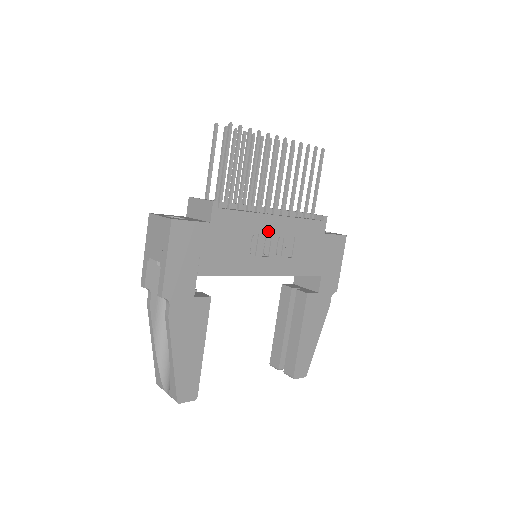
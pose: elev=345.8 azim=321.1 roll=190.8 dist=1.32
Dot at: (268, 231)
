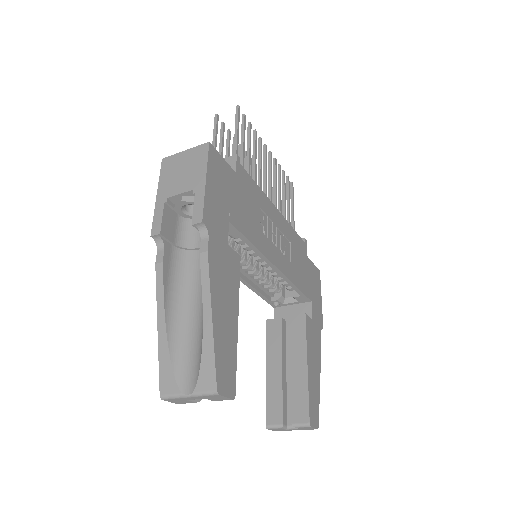
Dot at: (273, 220)
